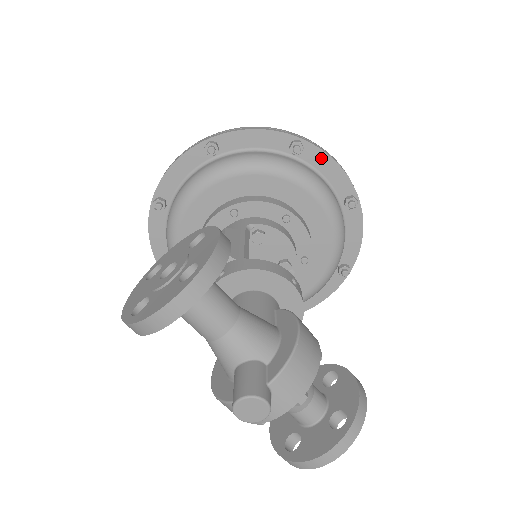
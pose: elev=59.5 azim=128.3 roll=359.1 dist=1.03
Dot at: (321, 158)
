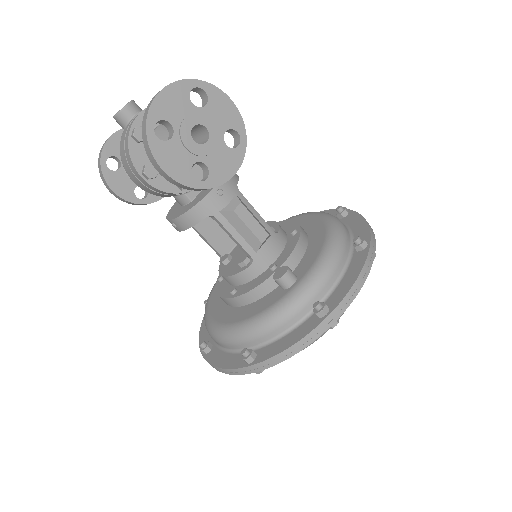
Dot at: occluded
